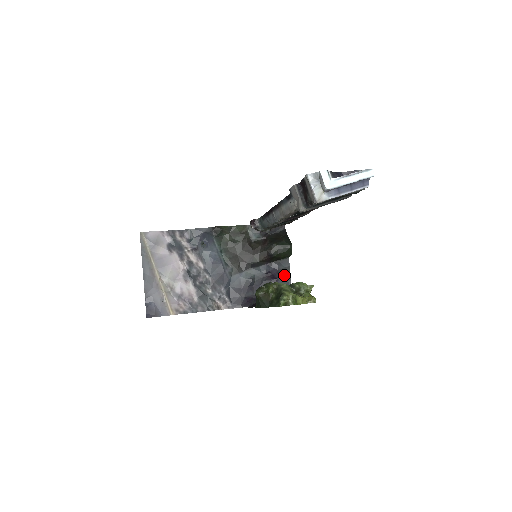
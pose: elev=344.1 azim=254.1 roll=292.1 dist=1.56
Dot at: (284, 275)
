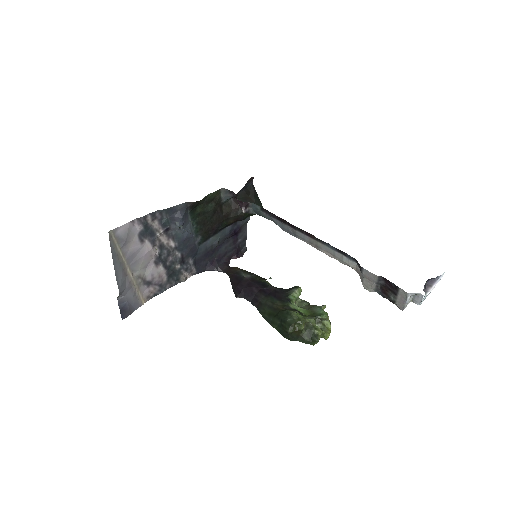
Dot at: (243, 228)
